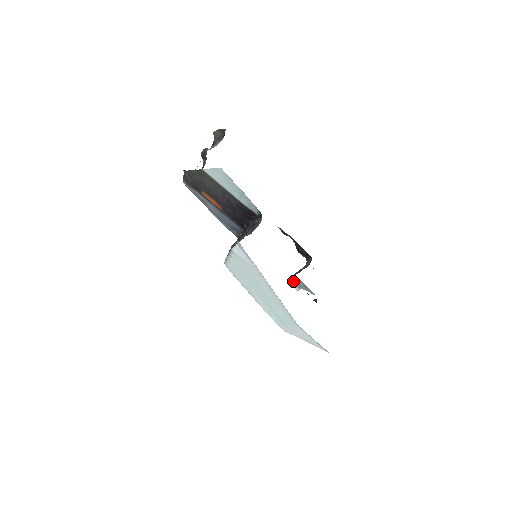
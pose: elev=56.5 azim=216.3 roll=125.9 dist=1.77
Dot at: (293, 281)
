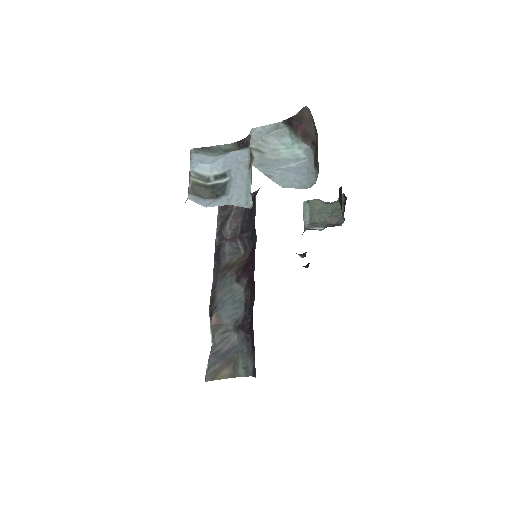
Dot at: occluded
